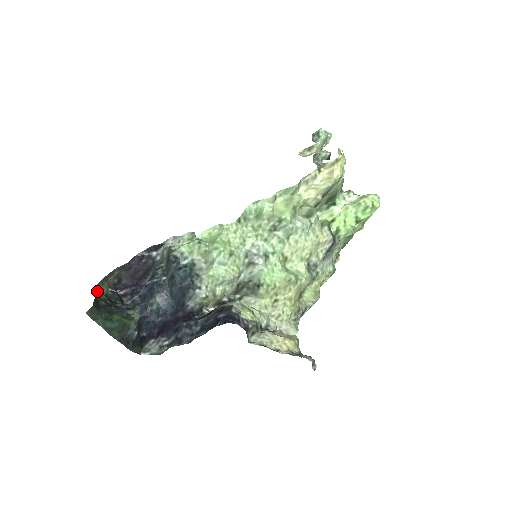
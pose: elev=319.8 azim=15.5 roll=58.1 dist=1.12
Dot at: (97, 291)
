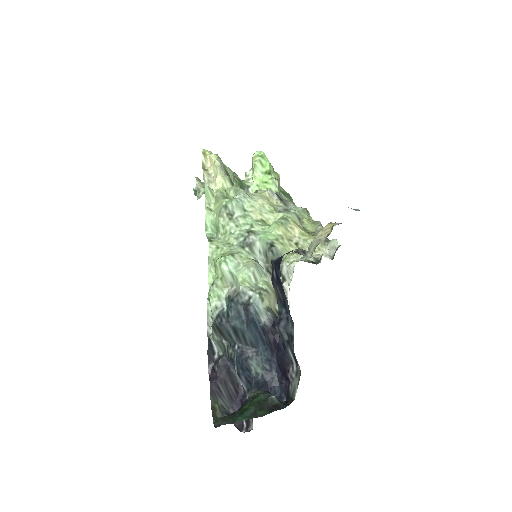
Dot at: (219, 426)
